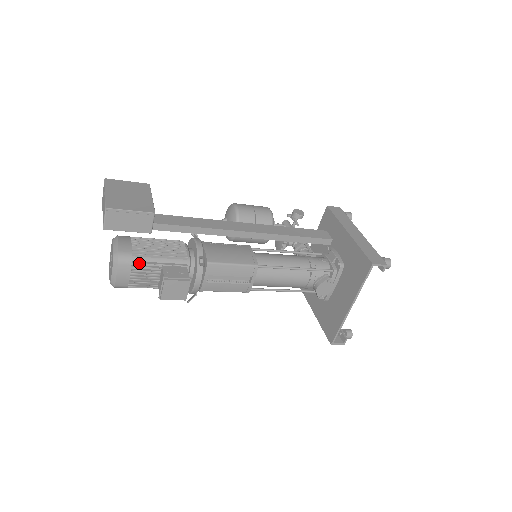
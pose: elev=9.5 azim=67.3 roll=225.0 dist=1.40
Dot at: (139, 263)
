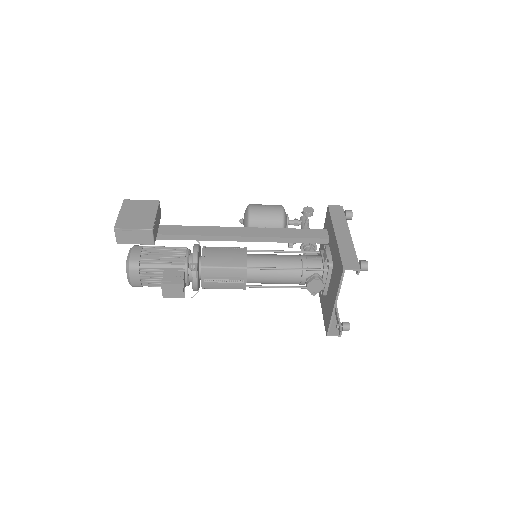
Dot at: (145, 269)
